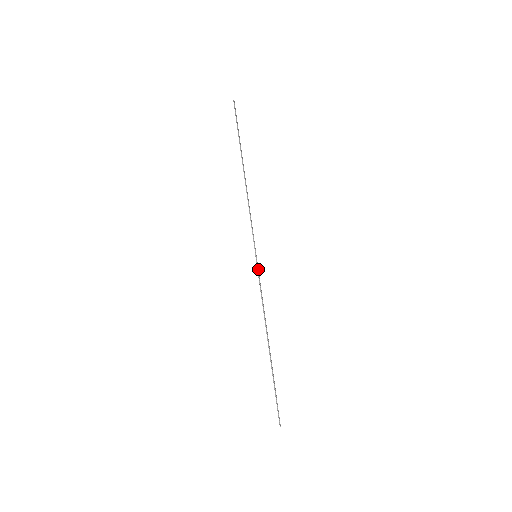
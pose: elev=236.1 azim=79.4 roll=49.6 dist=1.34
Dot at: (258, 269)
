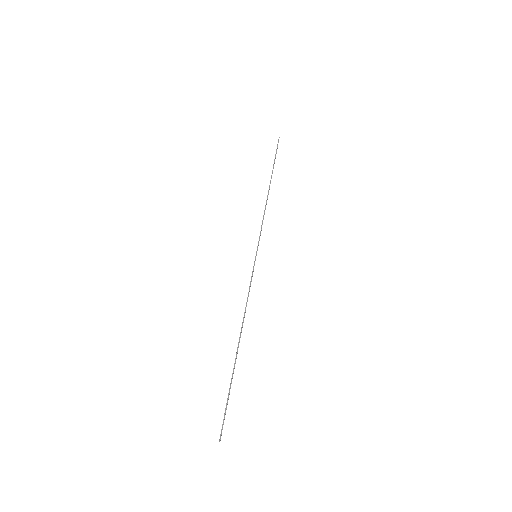
Dot at: occluded
